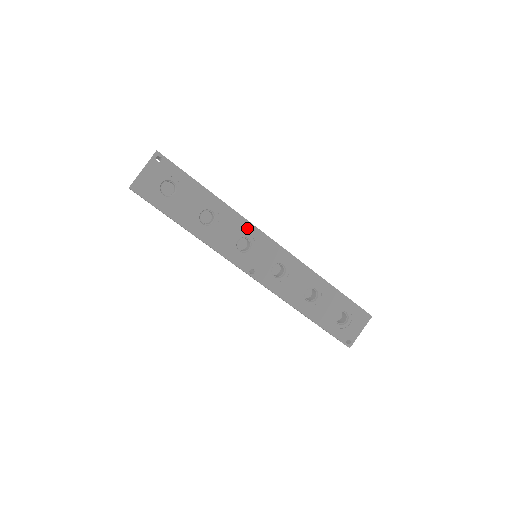
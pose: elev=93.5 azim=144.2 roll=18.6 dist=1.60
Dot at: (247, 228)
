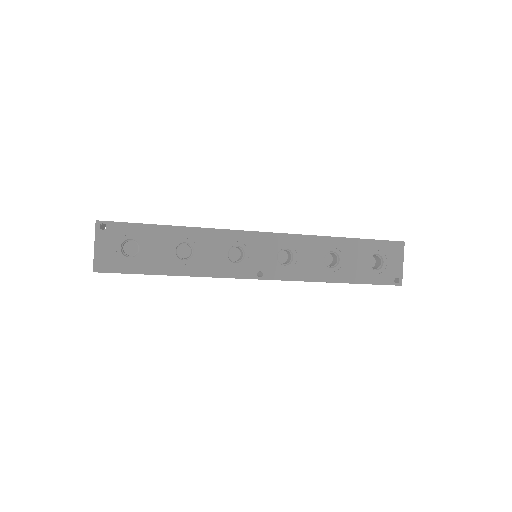
Dot at: (229, 237)
